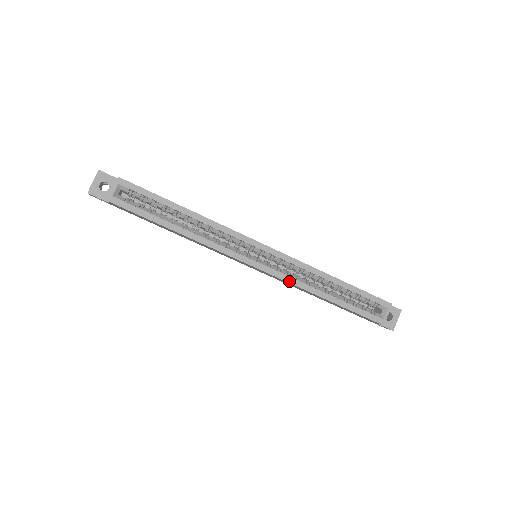
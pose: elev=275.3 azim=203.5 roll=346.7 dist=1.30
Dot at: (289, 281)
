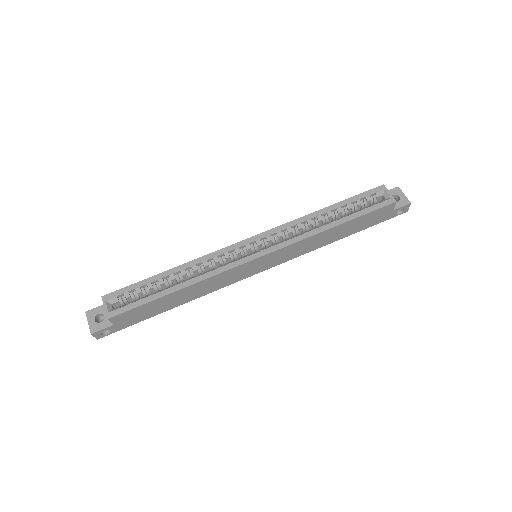
Dot at: (295, 241)
